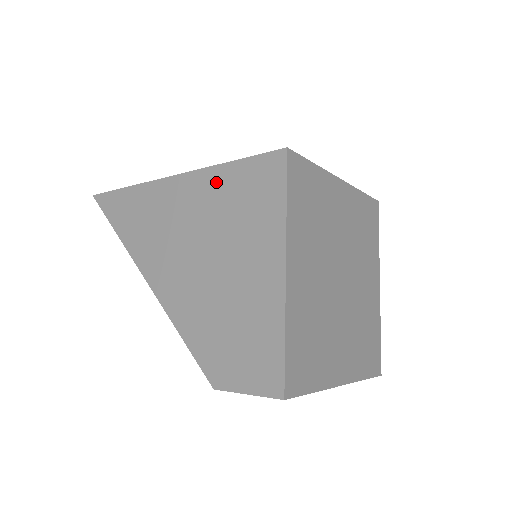
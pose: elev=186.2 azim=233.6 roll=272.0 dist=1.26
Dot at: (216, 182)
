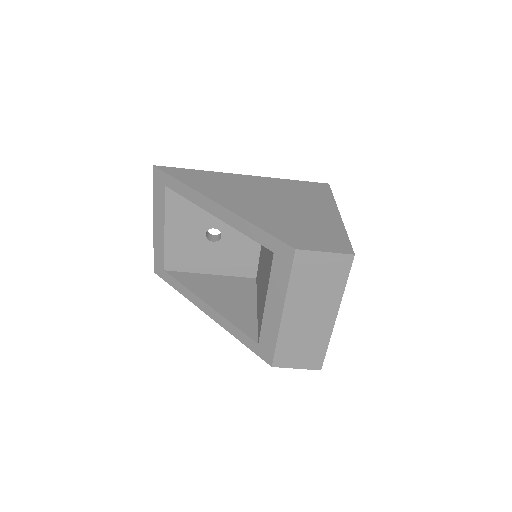
Dot at: (281, 183)
